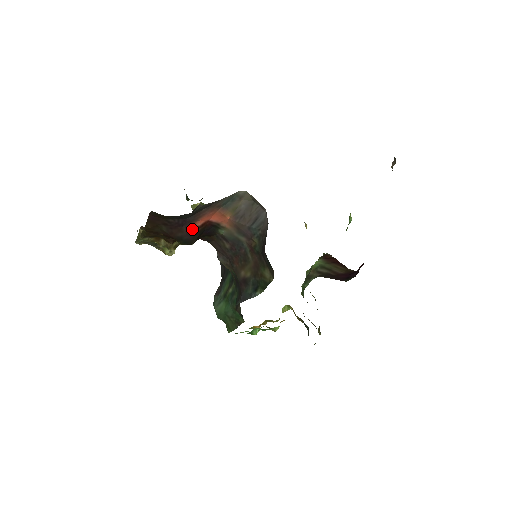
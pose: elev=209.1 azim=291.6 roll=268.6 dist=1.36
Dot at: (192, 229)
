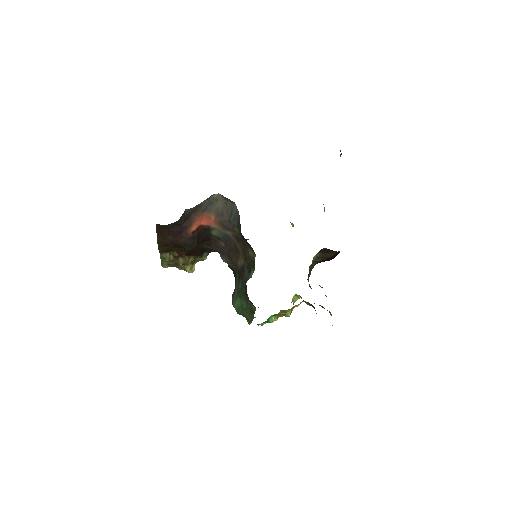
Dot at: (190, 234)
